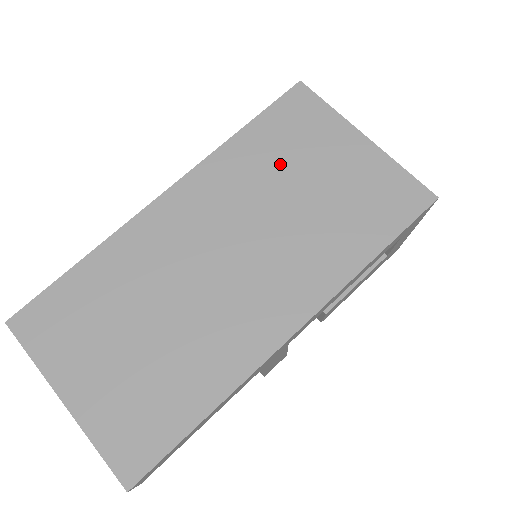
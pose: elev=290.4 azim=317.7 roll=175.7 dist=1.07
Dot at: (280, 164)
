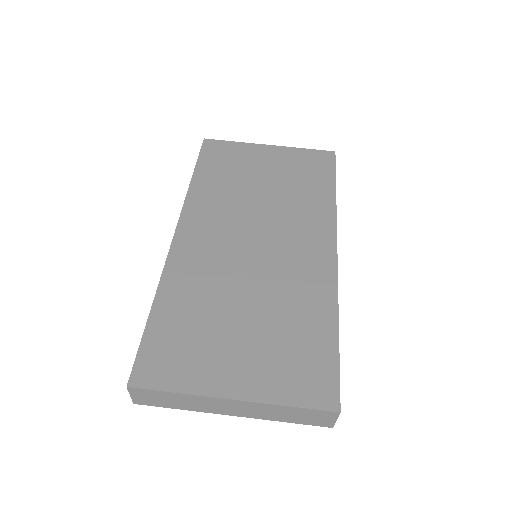
Dot at: (236, 180)
